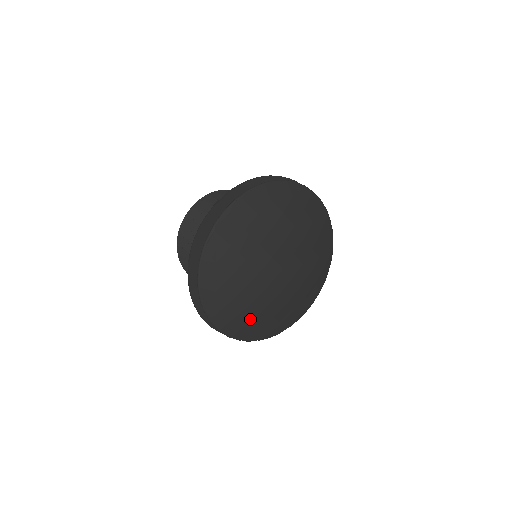
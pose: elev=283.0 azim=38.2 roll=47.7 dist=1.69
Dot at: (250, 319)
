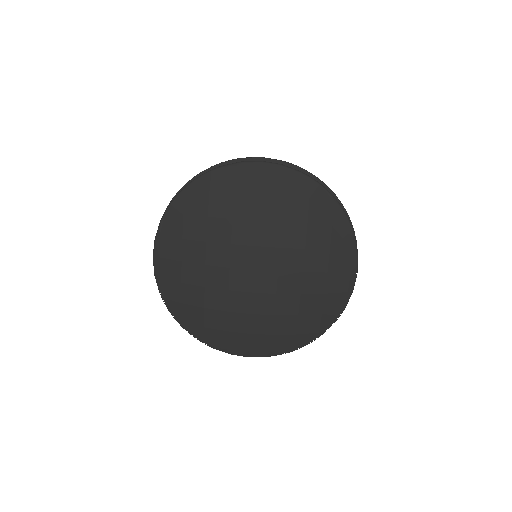
Dot at: (184, 279)
